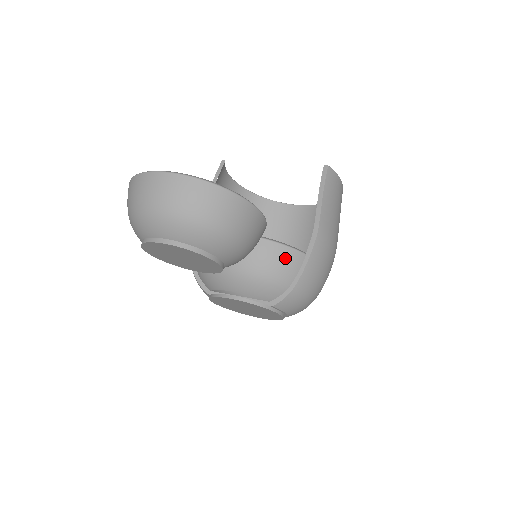
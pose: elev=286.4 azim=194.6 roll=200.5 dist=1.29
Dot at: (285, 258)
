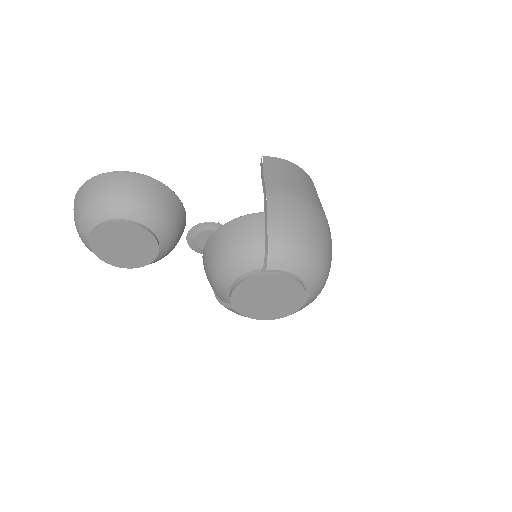
Dot at: (246, 224)
